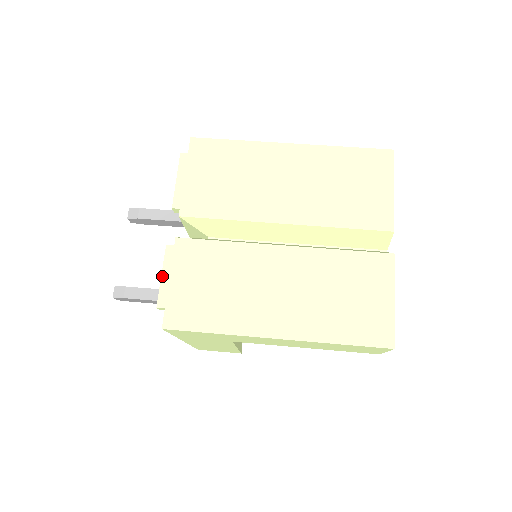
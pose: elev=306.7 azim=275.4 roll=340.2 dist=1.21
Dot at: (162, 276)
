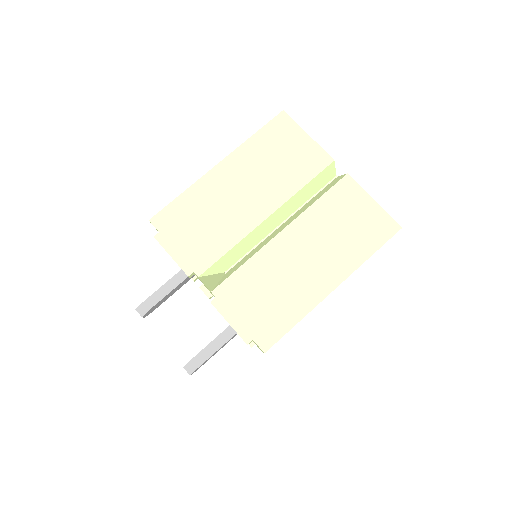
Dot at: (229, 323)
